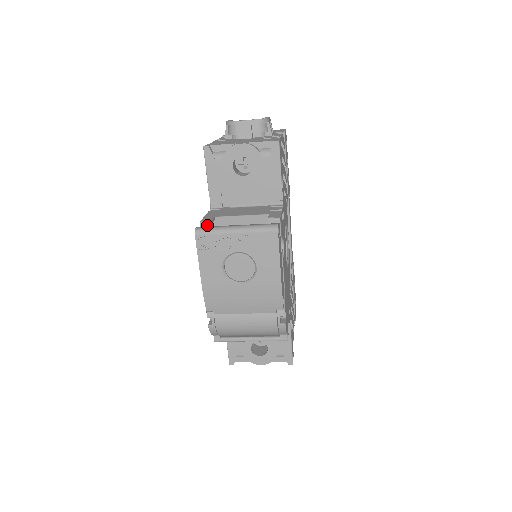
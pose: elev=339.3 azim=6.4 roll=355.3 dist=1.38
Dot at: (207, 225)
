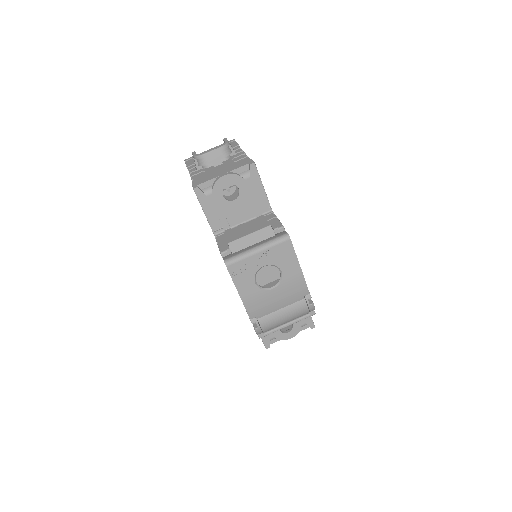
Dot at: (227, 253)
